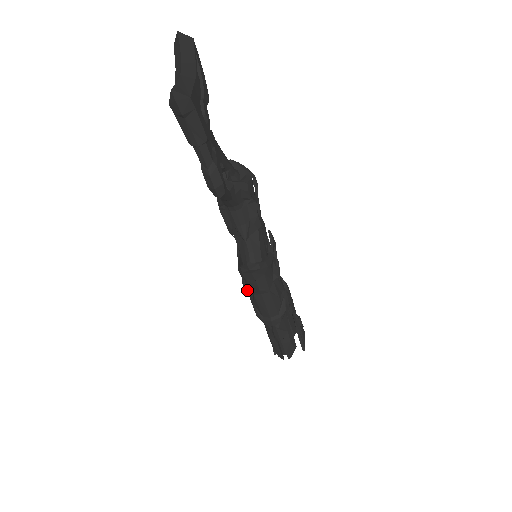
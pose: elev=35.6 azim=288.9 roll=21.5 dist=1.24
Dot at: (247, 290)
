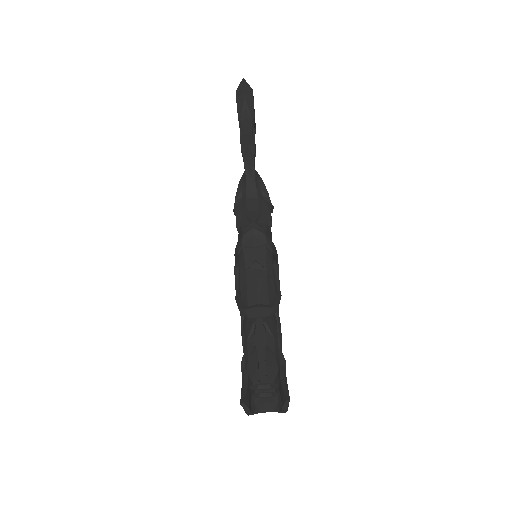
Dot at: (237, 279)
